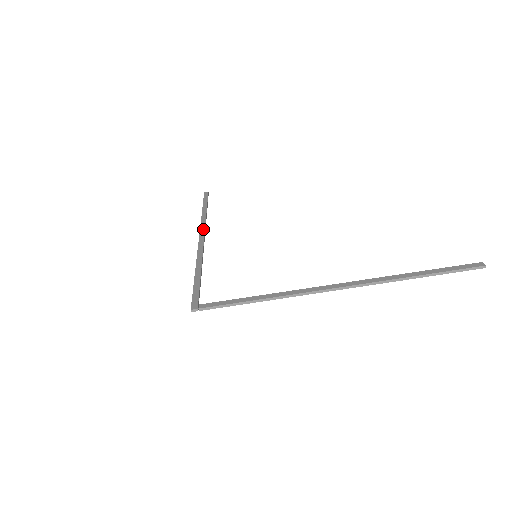
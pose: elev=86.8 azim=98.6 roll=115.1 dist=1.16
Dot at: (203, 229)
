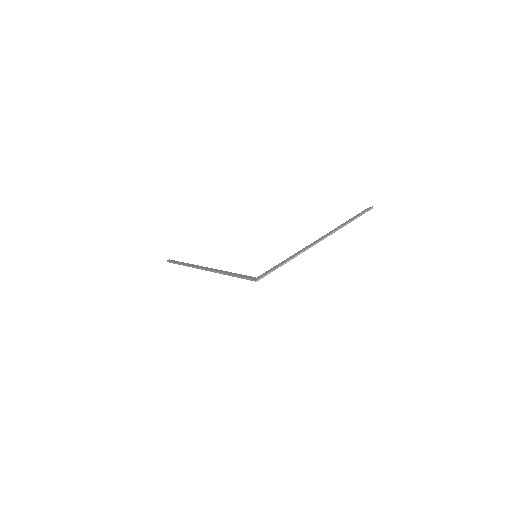
Dot at: (201, 267)
